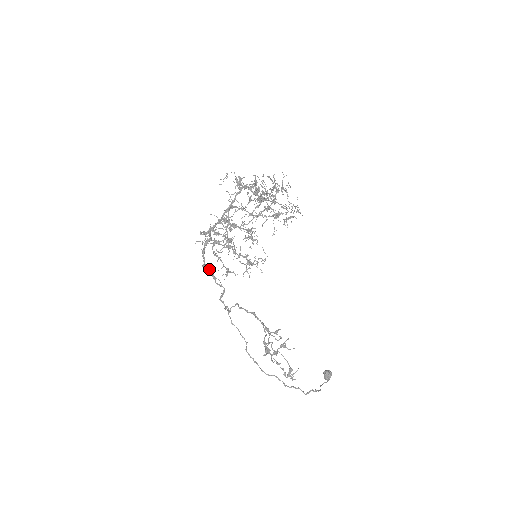
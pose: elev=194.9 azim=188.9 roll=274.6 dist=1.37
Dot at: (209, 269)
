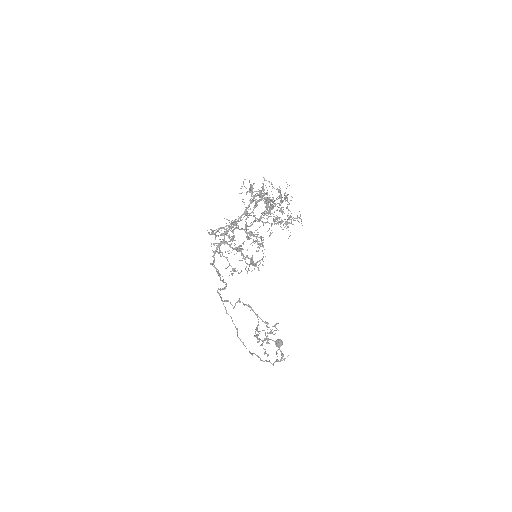
Dot at: (215, 267)
